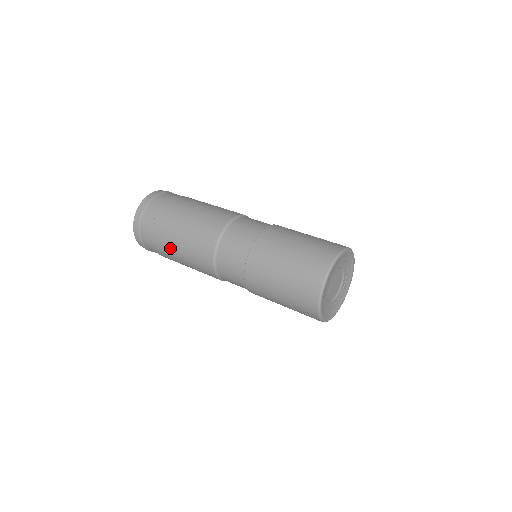
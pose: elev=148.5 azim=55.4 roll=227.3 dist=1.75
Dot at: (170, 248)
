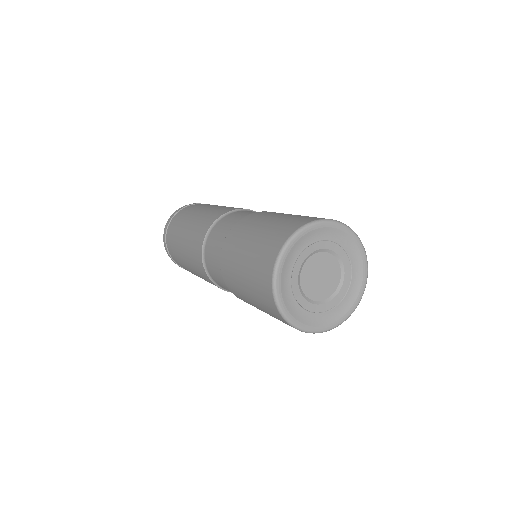
Dot at: (179, 243)
